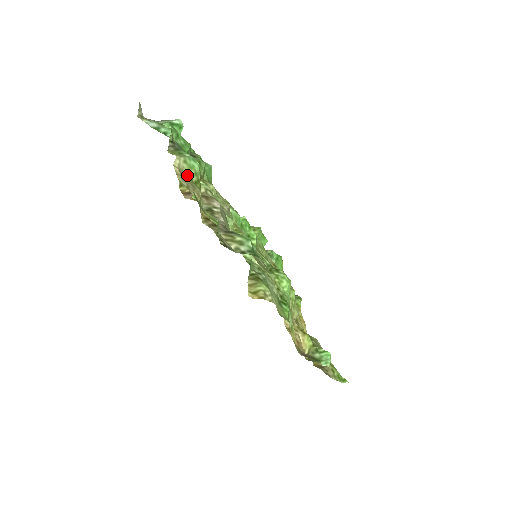
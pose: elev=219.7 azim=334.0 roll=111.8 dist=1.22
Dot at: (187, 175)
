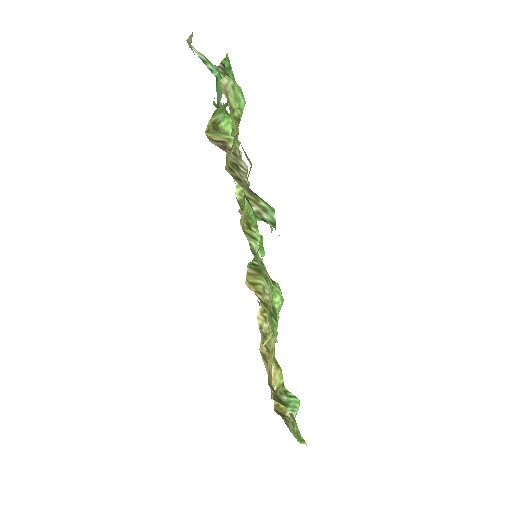
Dot at: (230, 103)
